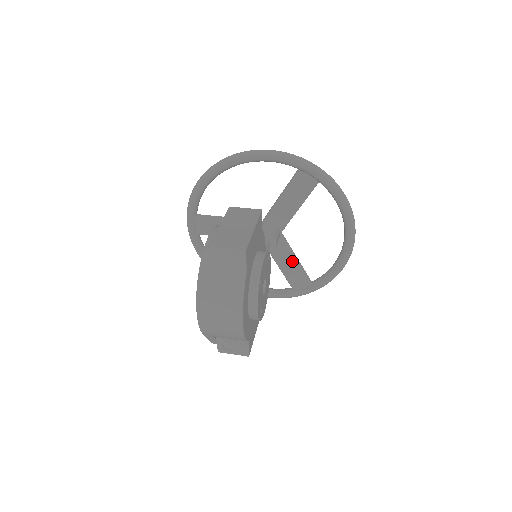
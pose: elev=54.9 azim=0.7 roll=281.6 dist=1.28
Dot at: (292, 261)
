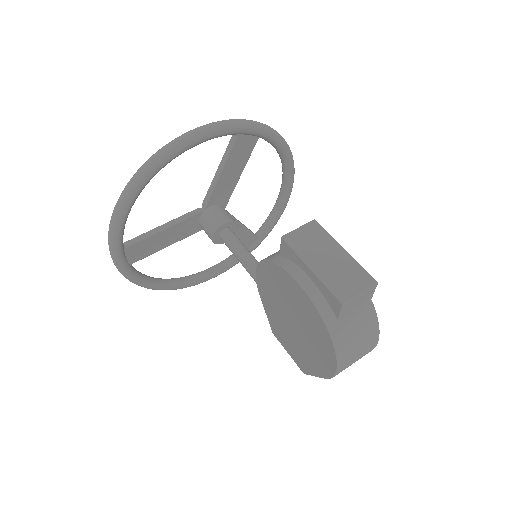
Dot at: (239, 228)
